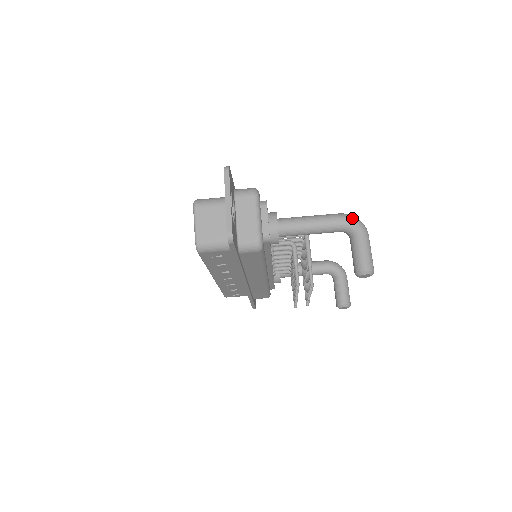
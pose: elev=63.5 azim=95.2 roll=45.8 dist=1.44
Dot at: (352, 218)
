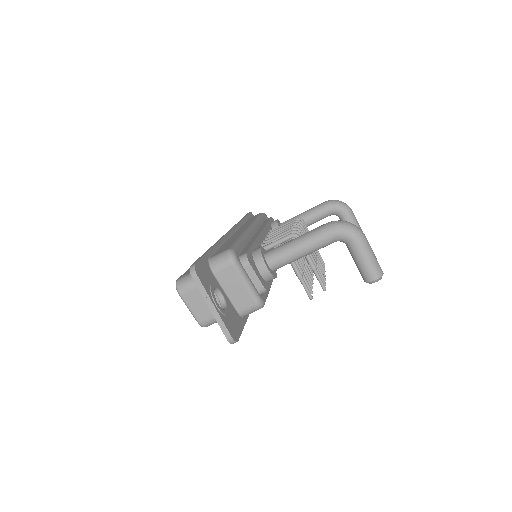
Dot at: (342, 229)
